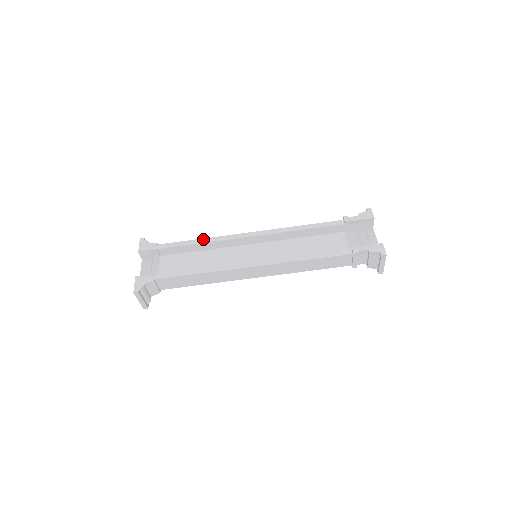
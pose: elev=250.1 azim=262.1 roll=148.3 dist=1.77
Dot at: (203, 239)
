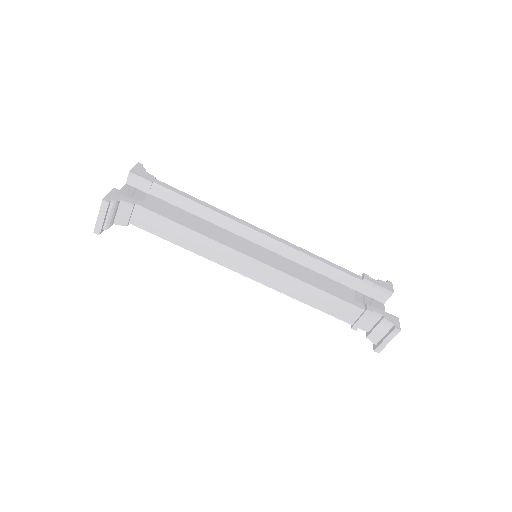
Dot at: (209, 204)
